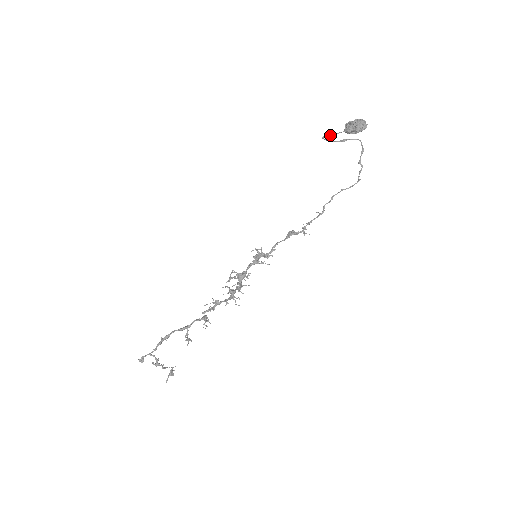
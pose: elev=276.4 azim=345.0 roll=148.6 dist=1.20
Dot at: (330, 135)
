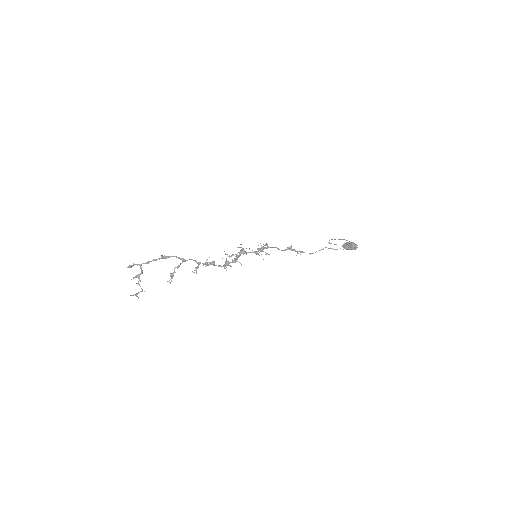
Dot at: occluded
